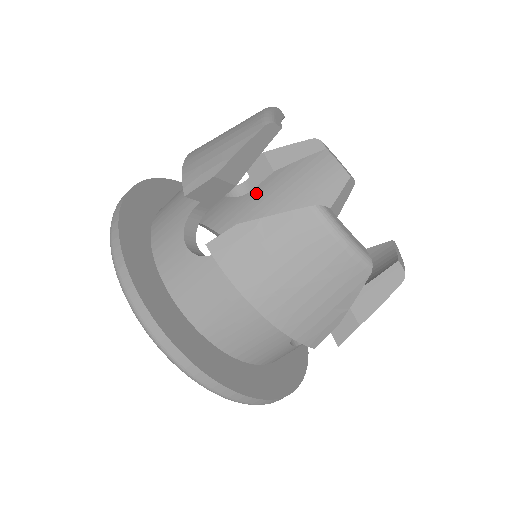
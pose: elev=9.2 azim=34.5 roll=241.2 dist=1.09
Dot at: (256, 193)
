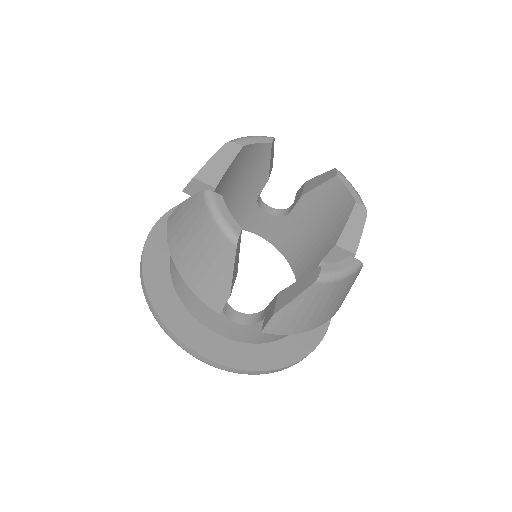
Dot at: occluded
